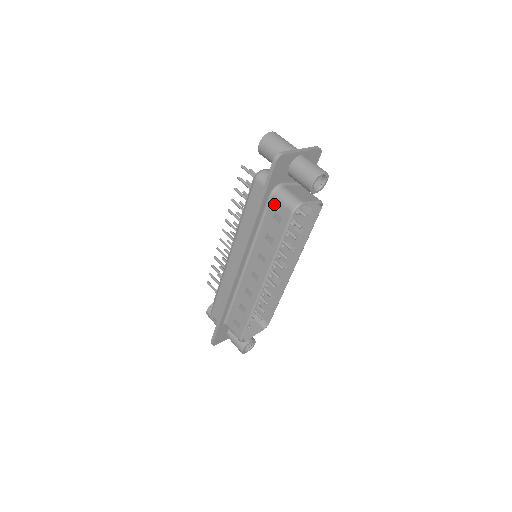
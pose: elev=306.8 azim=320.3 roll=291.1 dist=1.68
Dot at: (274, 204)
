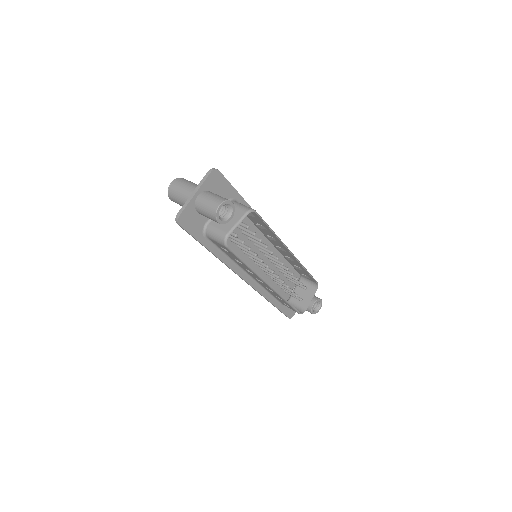
Dot at: (214, 242)
